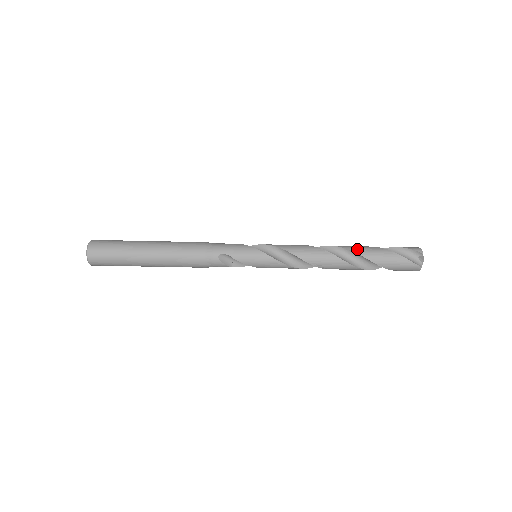
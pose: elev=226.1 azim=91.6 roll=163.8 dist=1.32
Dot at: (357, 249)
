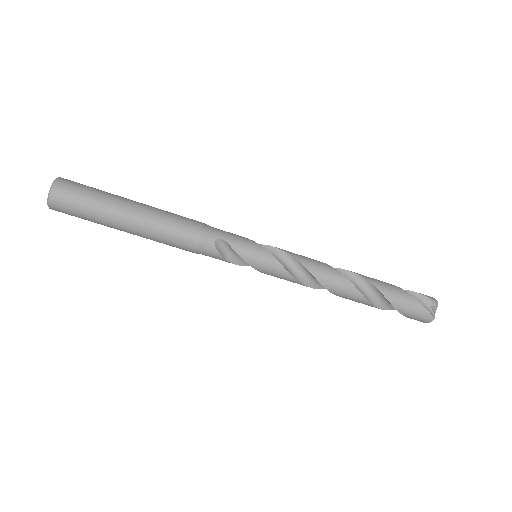
Dot at: (371, 279)
